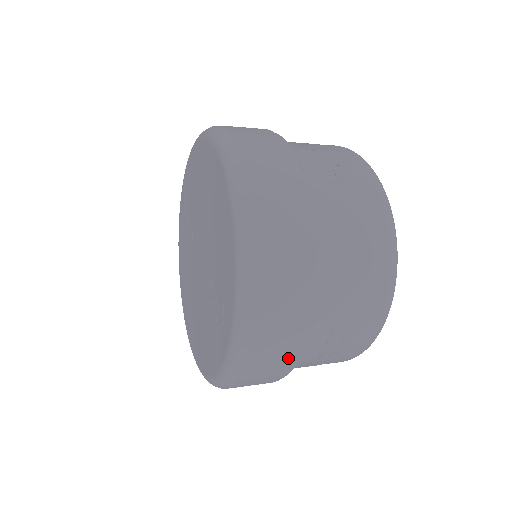
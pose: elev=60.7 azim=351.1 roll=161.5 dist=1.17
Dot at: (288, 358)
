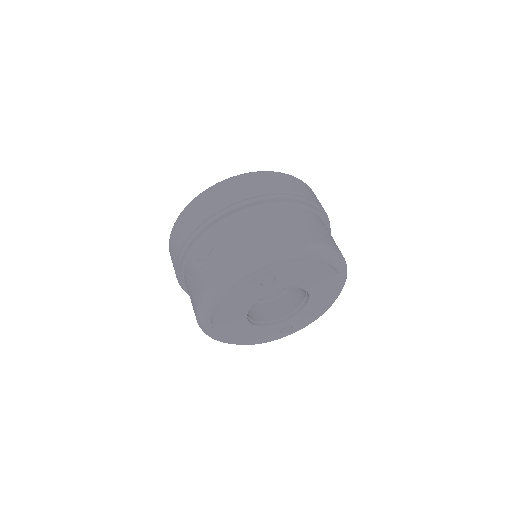
Dot at: (217, 208)
